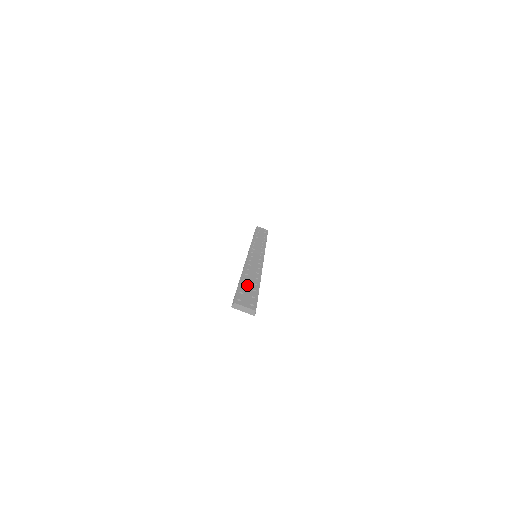
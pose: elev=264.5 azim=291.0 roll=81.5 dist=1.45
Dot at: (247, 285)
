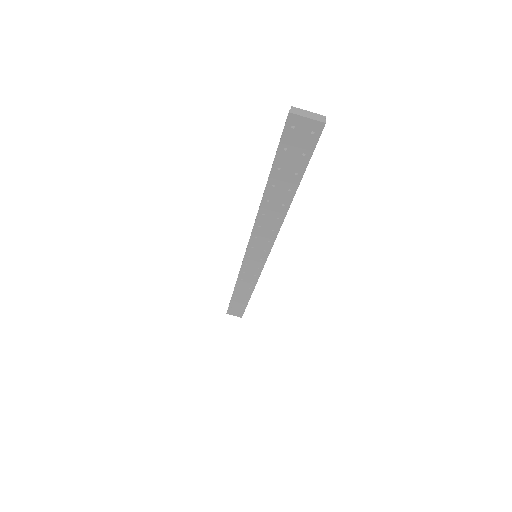
Dot at: occluded
